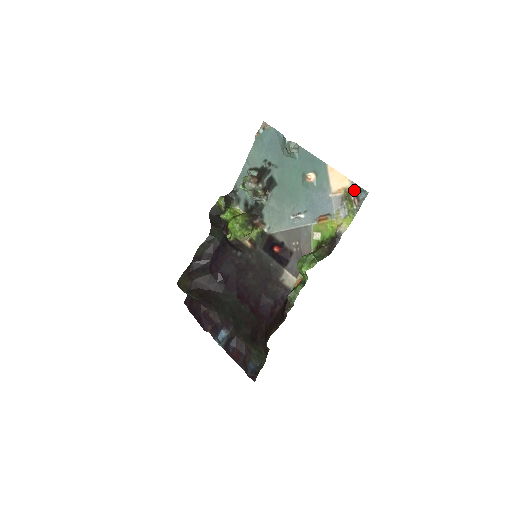
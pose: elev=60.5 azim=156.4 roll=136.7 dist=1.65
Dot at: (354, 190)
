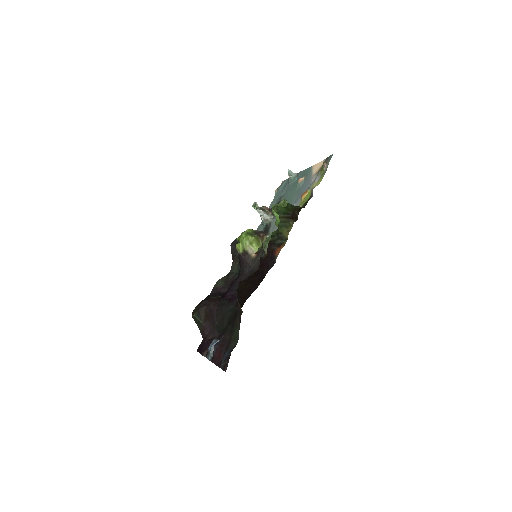
Dot at: (325, 160)
